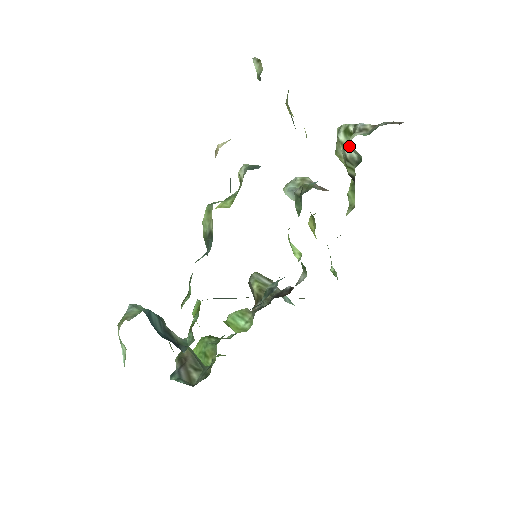
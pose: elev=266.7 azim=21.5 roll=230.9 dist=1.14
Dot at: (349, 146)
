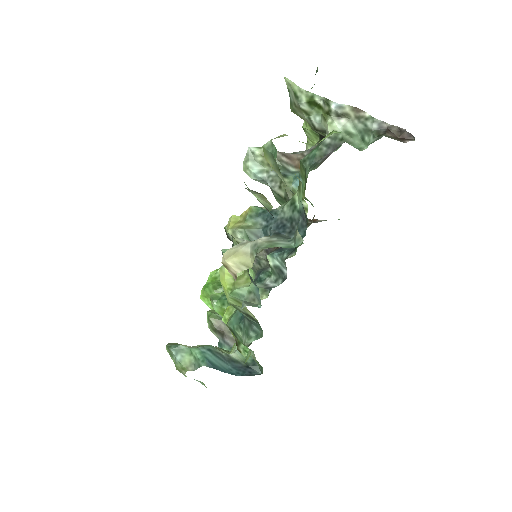
Dot at: (319, 120)
